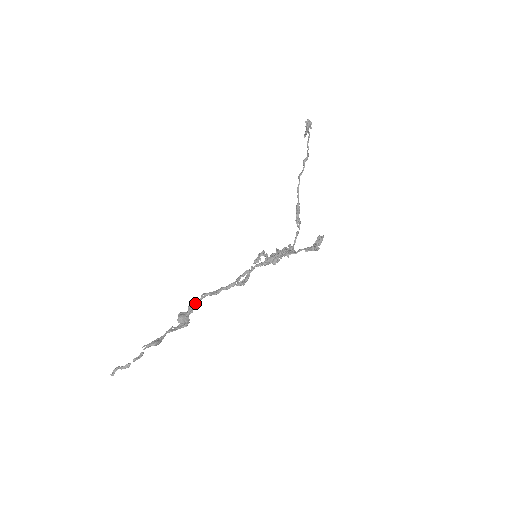
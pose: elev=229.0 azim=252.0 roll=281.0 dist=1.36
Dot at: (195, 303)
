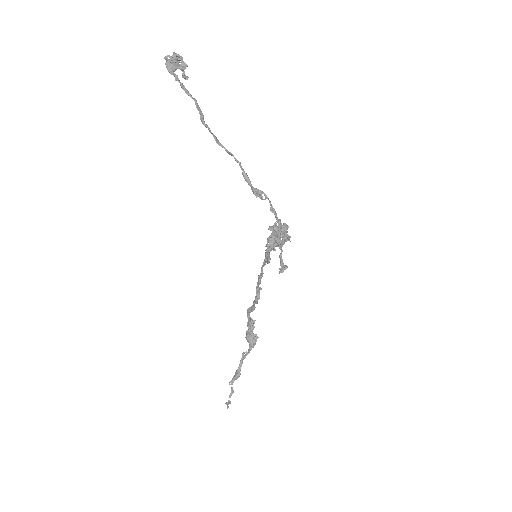
Dot at: (249, 320)
